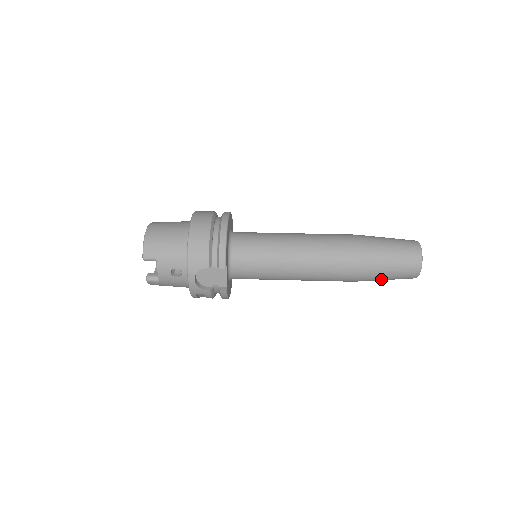
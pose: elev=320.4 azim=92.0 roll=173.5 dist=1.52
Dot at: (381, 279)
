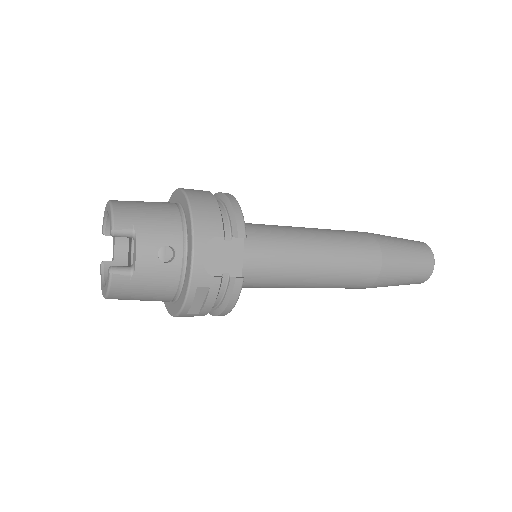
Dot at: (400, 278)
